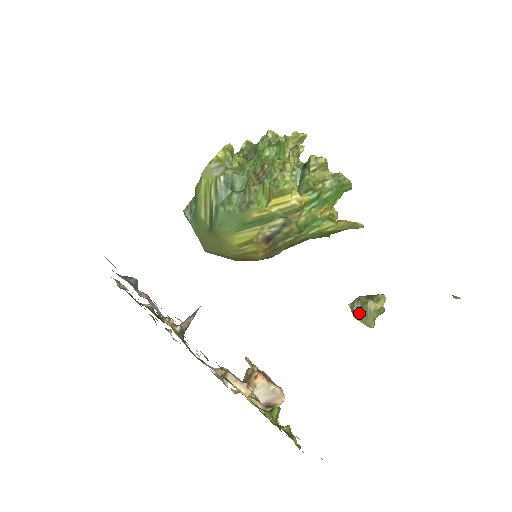
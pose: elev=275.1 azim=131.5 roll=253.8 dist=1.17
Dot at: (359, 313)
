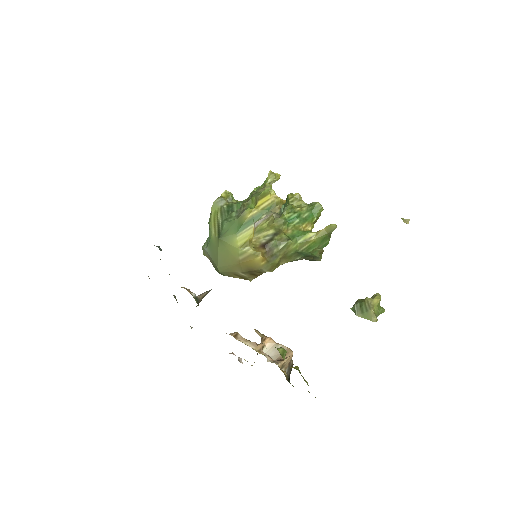
Dot at: (360, 310)
